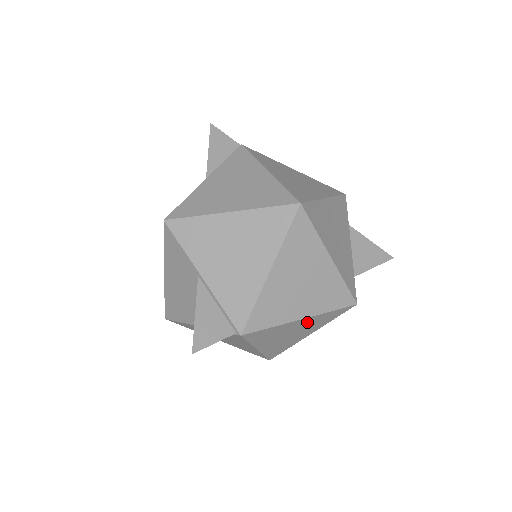
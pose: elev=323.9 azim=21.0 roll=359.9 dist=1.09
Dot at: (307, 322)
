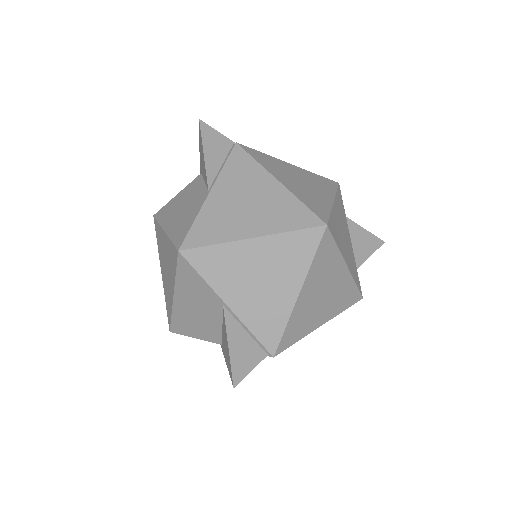
Dot at: occluded
